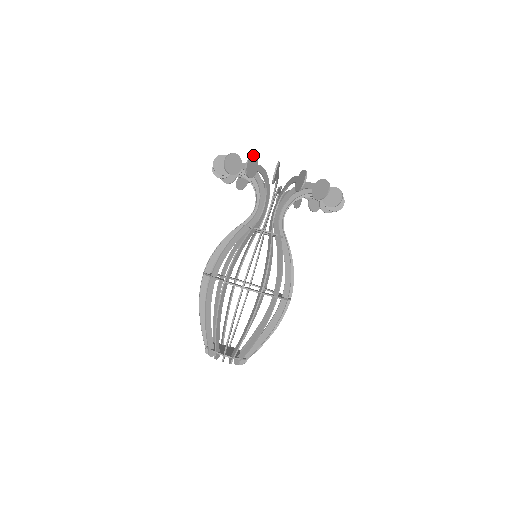
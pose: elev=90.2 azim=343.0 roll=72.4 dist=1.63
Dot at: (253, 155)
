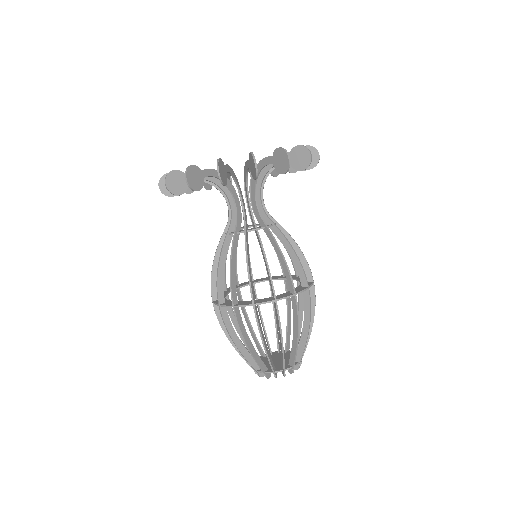
Dot at: (164, 174)
